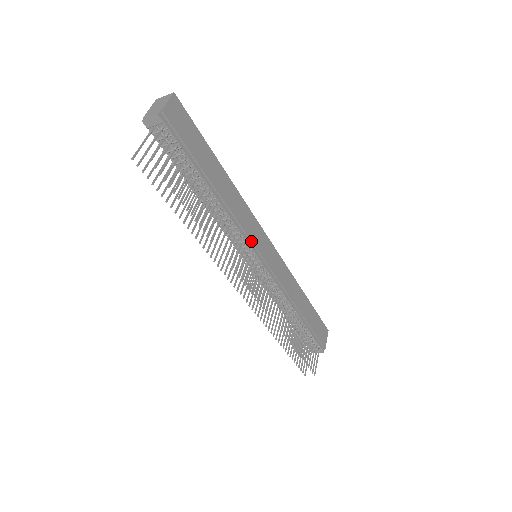
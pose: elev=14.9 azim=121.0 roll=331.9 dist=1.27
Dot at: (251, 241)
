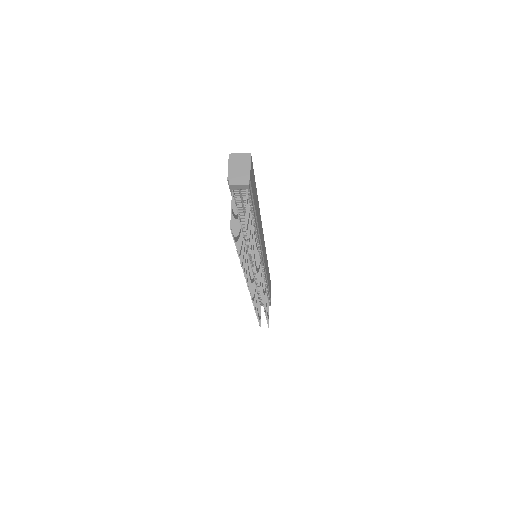
Dot at: (262, 251)
